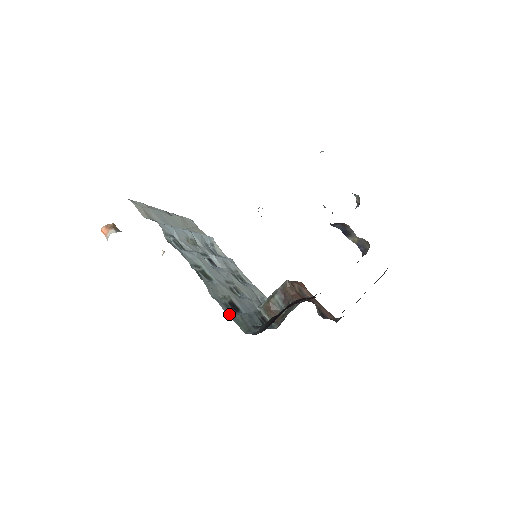
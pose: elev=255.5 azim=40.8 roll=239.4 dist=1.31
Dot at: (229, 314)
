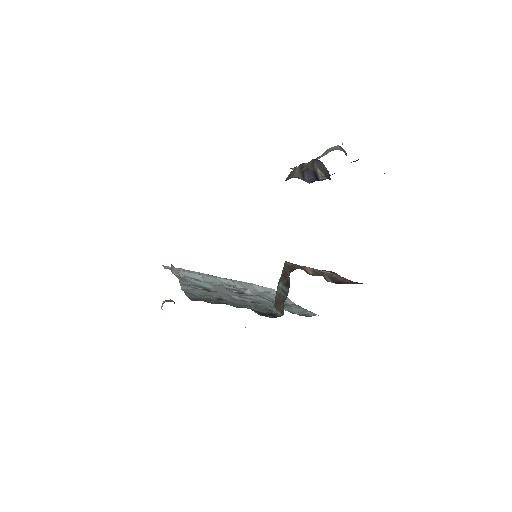
Dot at: (191, 296)
